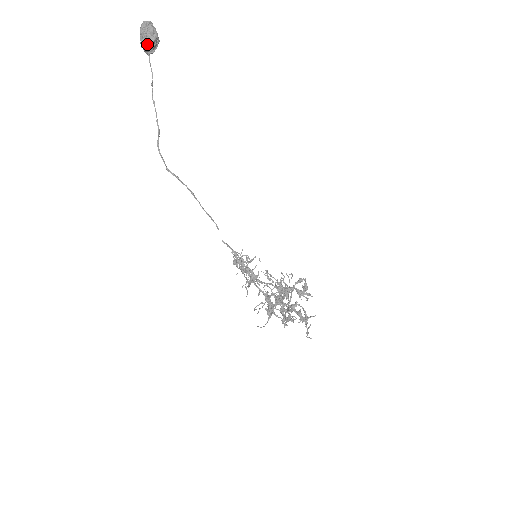
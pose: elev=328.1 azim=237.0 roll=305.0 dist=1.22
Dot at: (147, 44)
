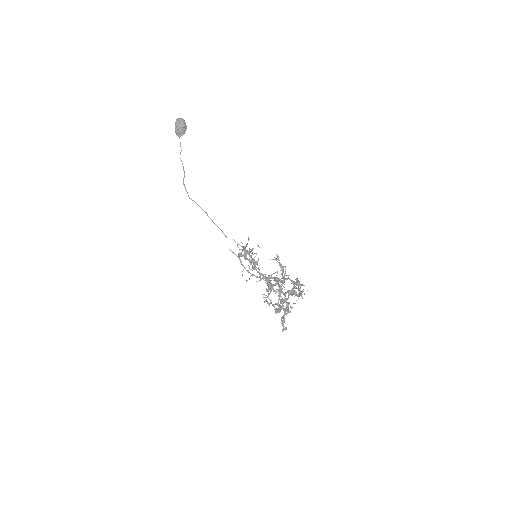
Dot at: (179, 129)
